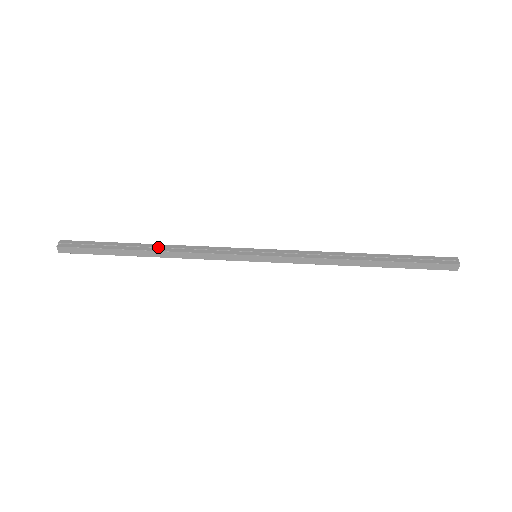
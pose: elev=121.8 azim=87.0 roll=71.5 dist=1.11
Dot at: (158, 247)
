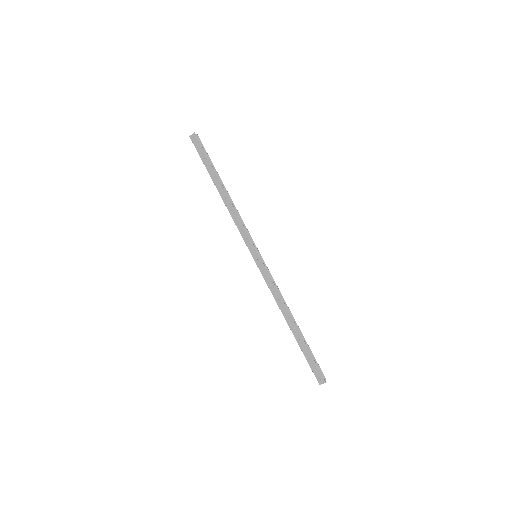
Dot at: (224, 195)
